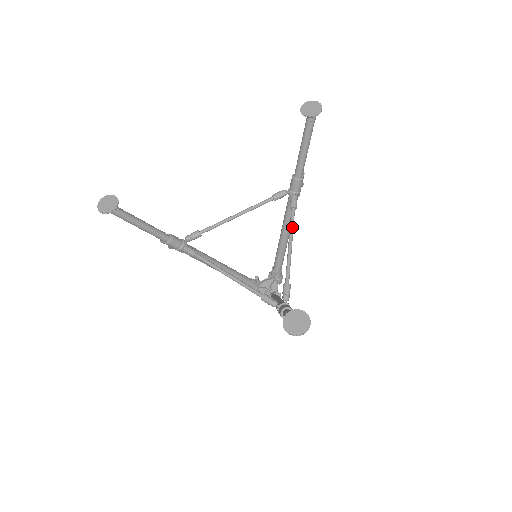
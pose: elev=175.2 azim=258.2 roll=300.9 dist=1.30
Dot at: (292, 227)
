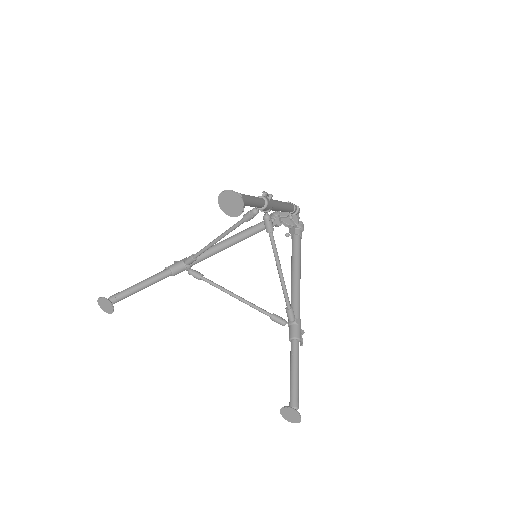
Dot at: (275, 254)
